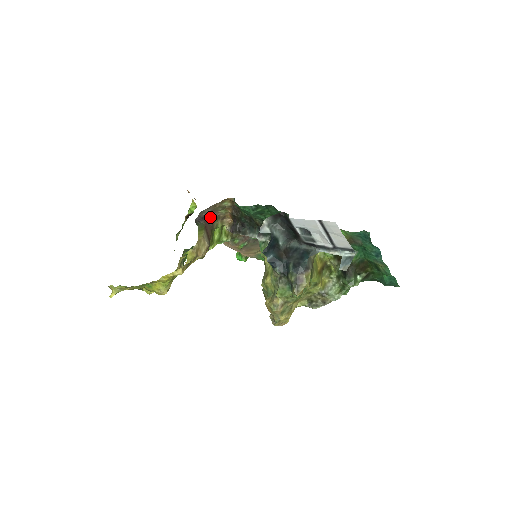
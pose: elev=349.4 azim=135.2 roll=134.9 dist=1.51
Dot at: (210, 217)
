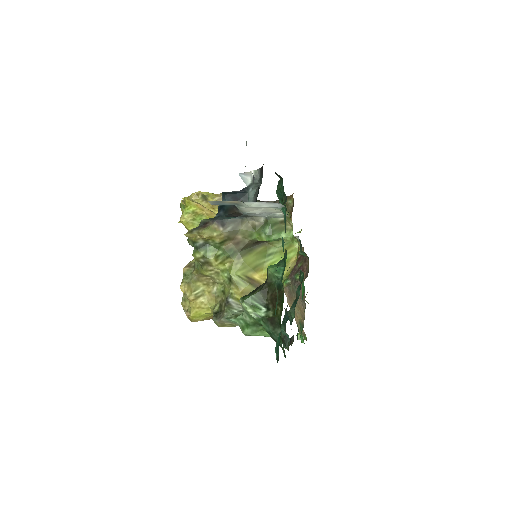
Dot at: occluded
